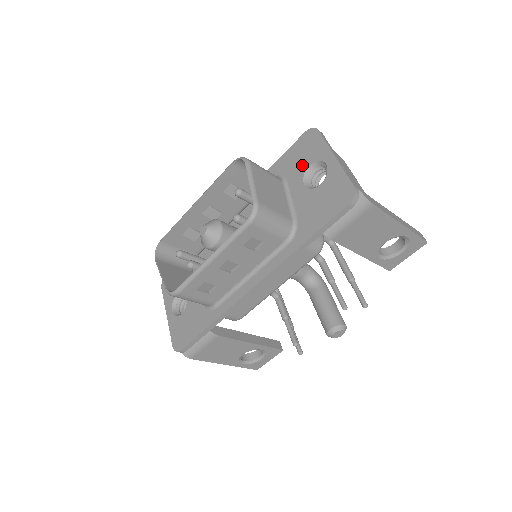
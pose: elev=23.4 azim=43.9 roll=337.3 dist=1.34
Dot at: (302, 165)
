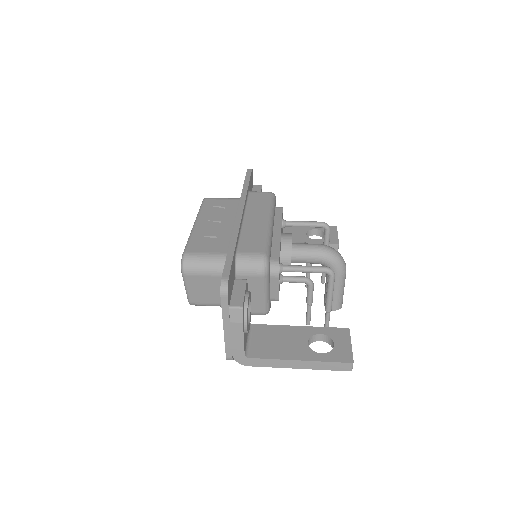
Dot at: occluded
